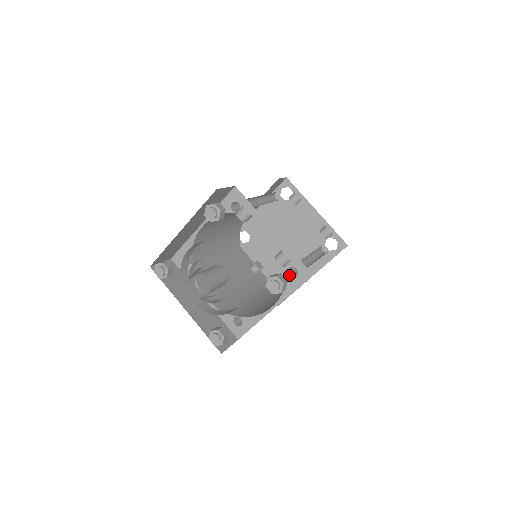
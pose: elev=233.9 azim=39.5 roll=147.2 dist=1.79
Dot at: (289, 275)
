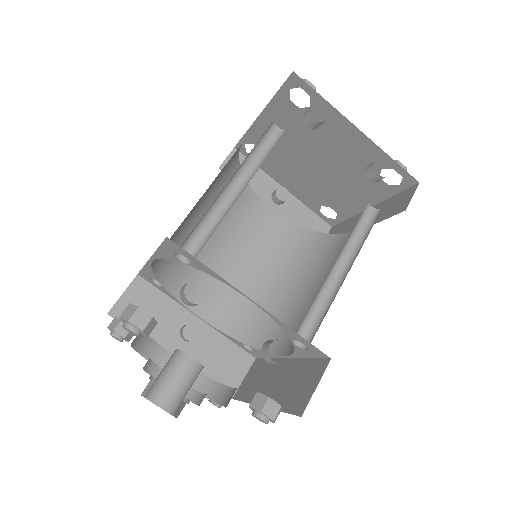
Dot at: (296, 343)
